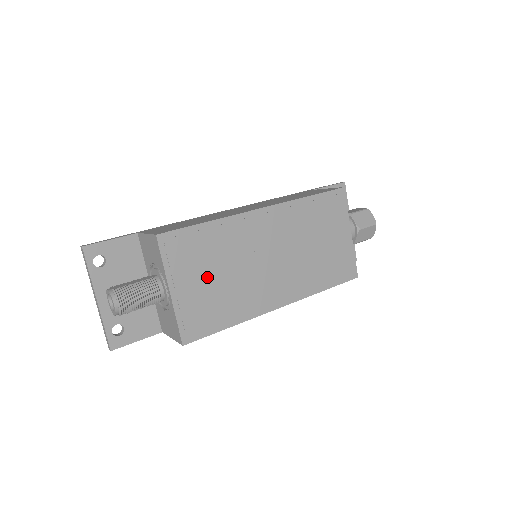
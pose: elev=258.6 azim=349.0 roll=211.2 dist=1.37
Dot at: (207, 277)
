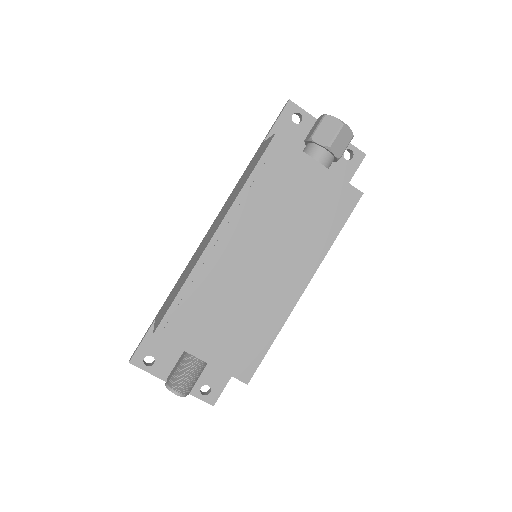
Dot at: (220, 325)
